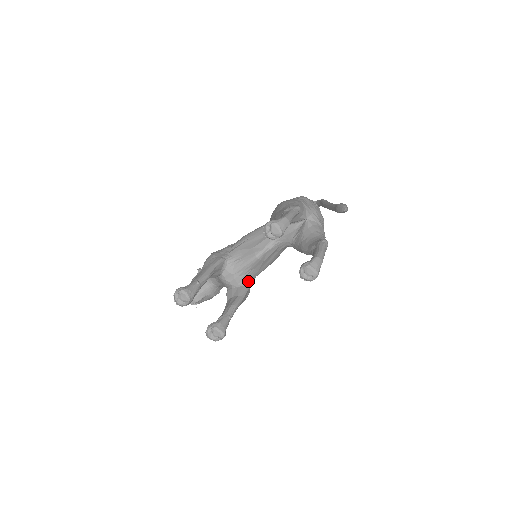
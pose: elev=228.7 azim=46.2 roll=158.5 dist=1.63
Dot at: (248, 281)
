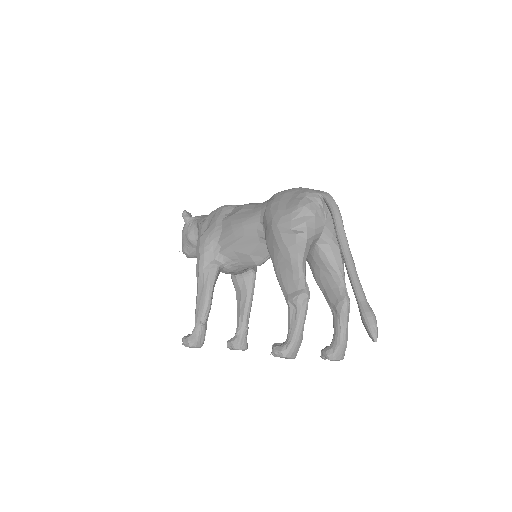
Dot at: occluded
